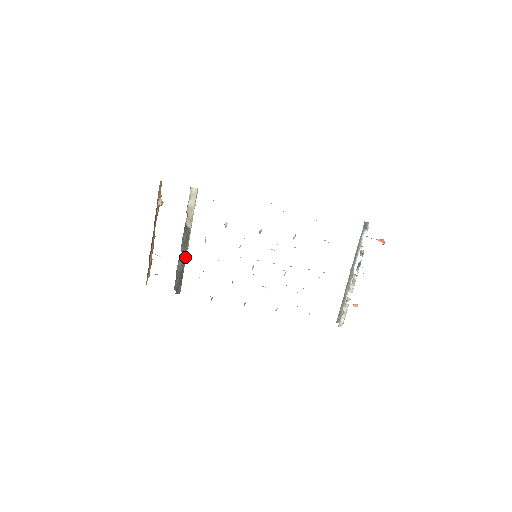
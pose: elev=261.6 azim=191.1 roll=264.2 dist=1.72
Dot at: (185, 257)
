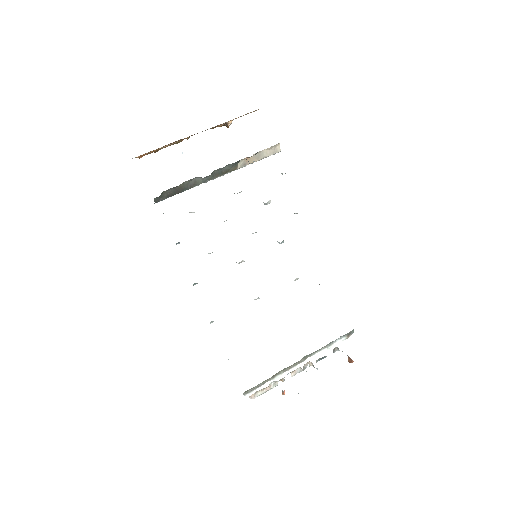
Dot at: (203, 182)
